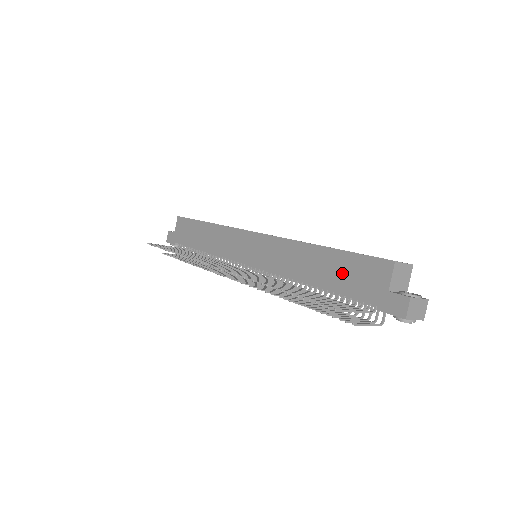
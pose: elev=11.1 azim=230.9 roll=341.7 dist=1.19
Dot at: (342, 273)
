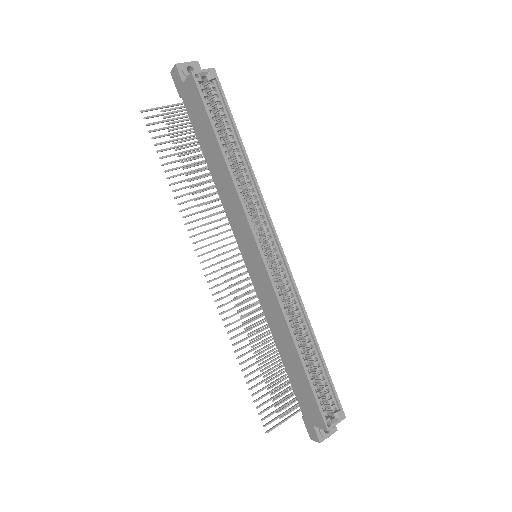
Dot at: (299, 383)
